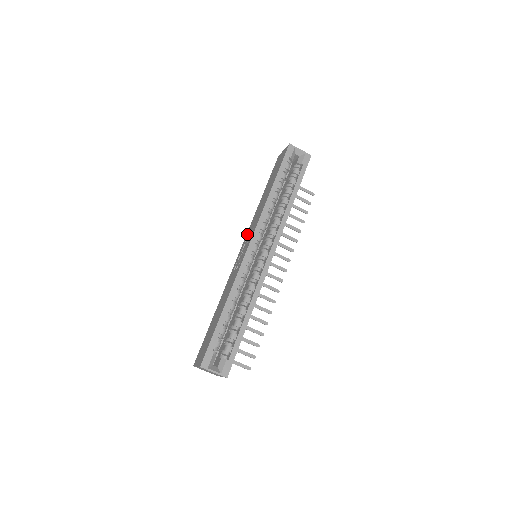
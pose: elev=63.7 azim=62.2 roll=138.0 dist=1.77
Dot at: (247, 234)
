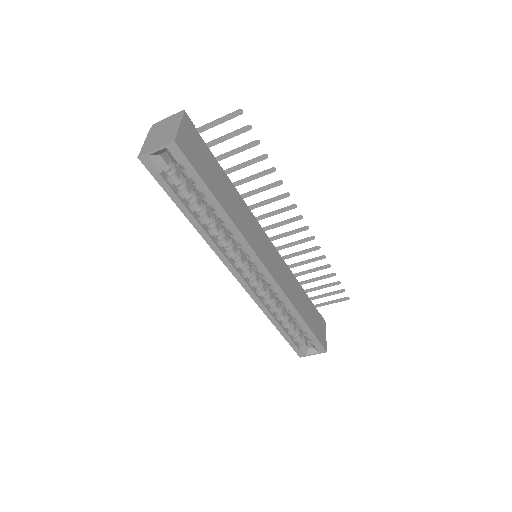
Dot at: occluded
